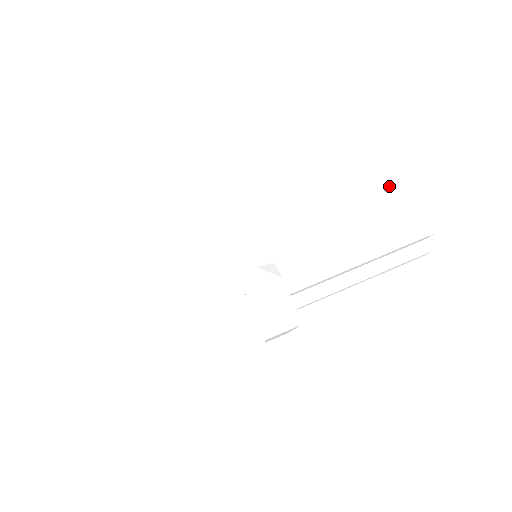
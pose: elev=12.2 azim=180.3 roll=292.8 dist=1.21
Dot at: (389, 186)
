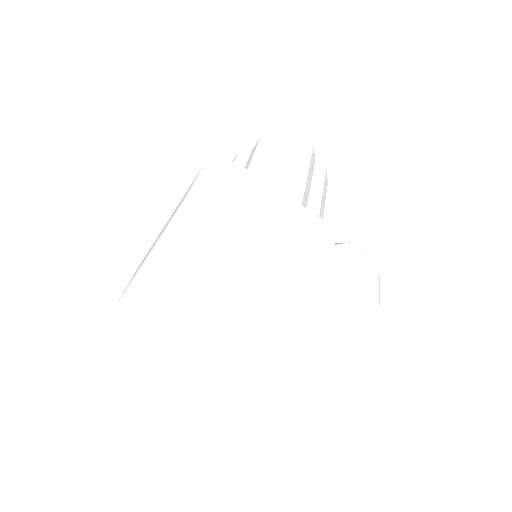
Dot at: occluded
